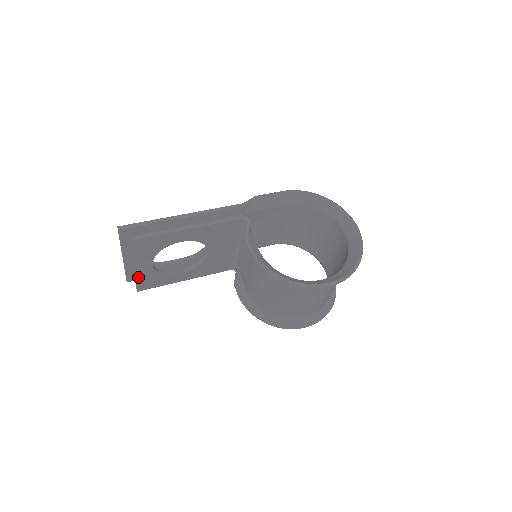
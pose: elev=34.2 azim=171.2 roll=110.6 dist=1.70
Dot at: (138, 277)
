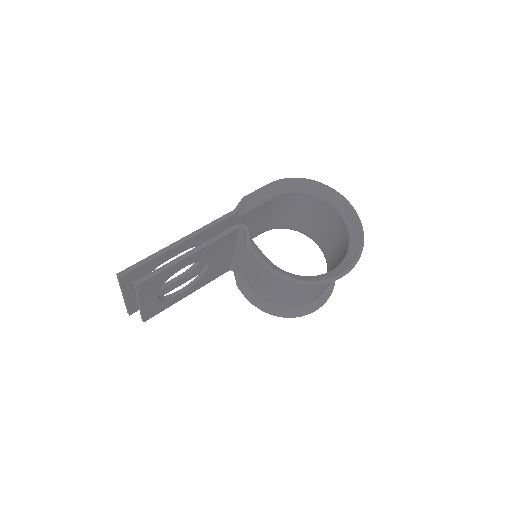
Dot at: (144, 311)
